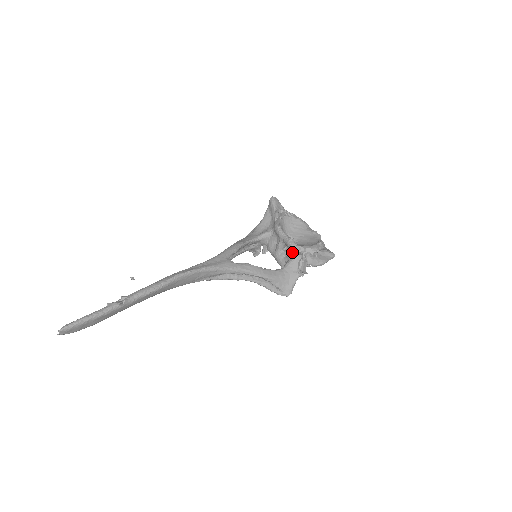
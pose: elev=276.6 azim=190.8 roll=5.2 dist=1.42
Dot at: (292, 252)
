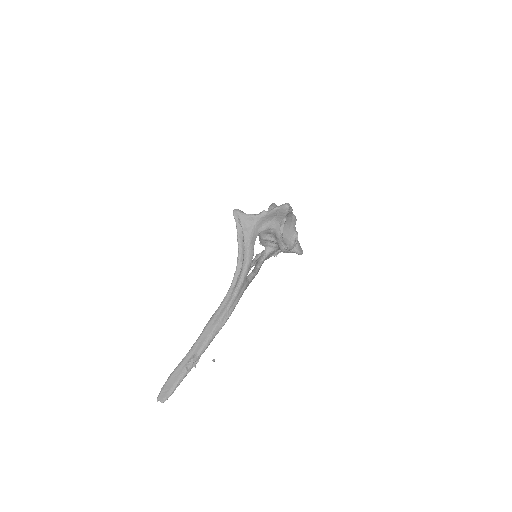
Dot at: (278, 248)
